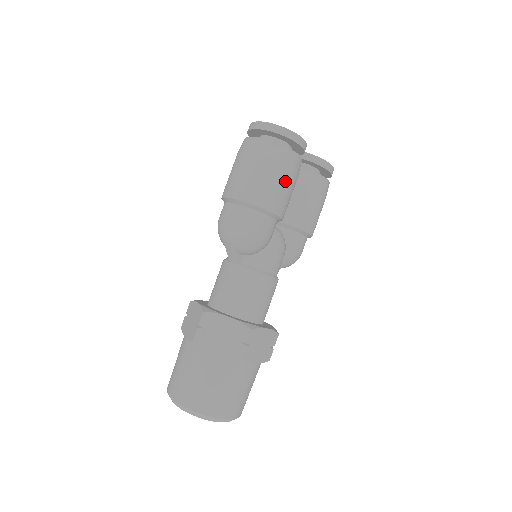
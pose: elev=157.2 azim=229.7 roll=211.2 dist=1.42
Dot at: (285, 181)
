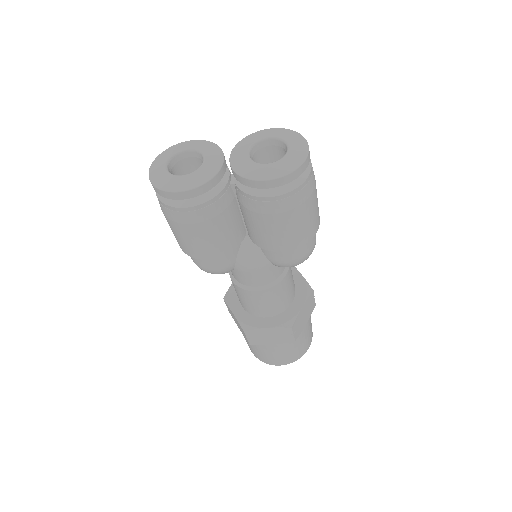
Dot at: (191, 235)
